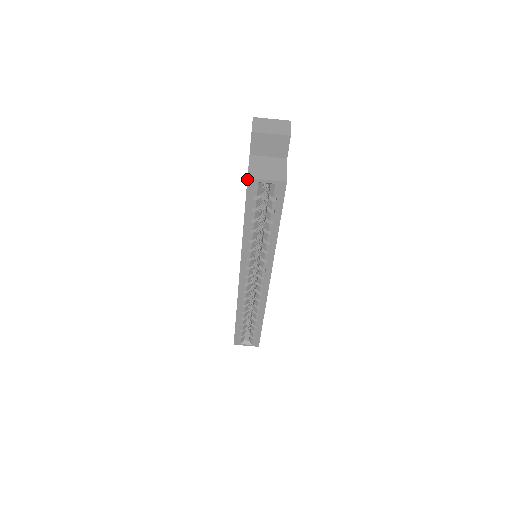
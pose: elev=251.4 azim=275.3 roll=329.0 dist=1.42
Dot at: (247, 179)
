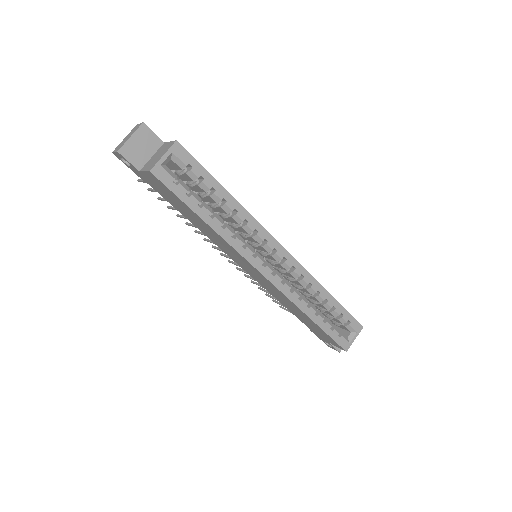
Dot at: (151, 173)
